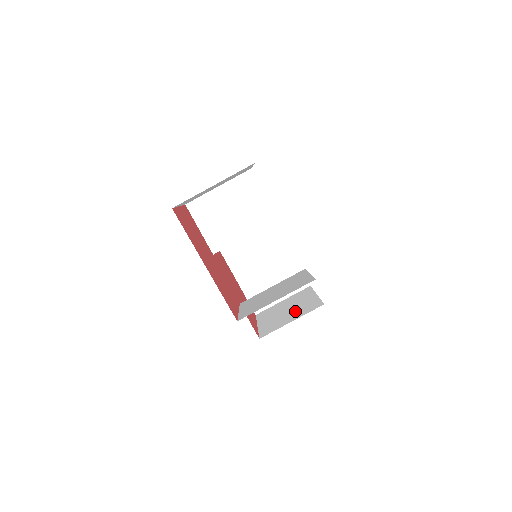
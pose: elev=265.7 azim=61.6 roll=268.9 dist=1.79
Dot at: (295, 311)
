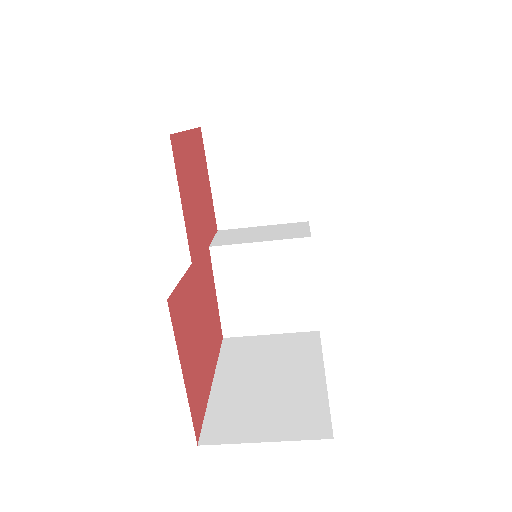
Dot at: (269, 197)
